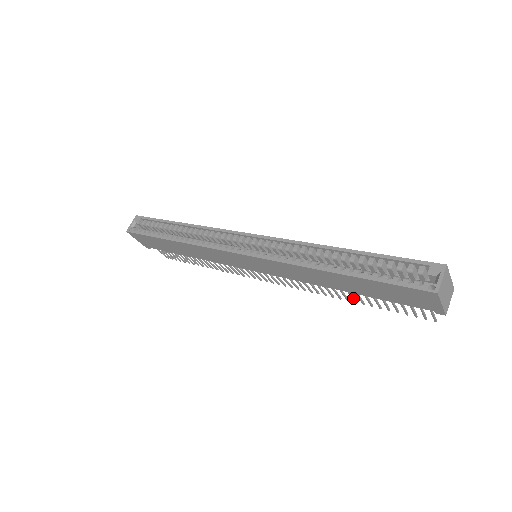
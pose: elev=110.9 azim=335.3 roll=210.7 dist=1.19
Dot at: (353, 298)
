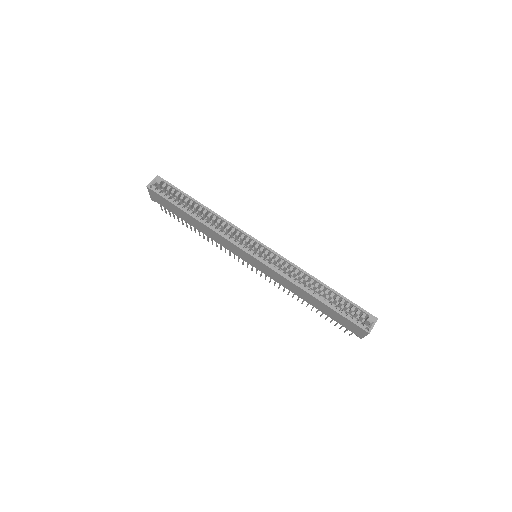
Dot at: occluded
